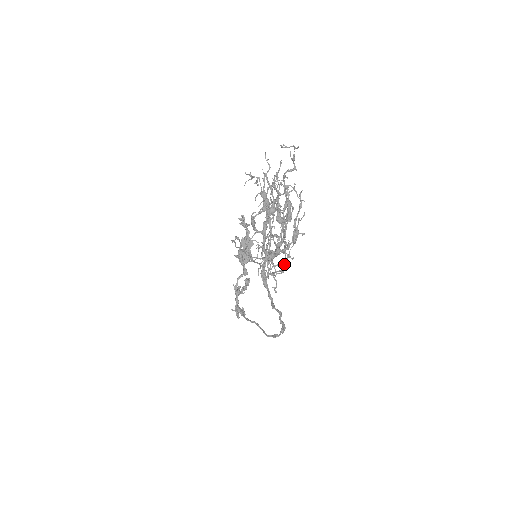
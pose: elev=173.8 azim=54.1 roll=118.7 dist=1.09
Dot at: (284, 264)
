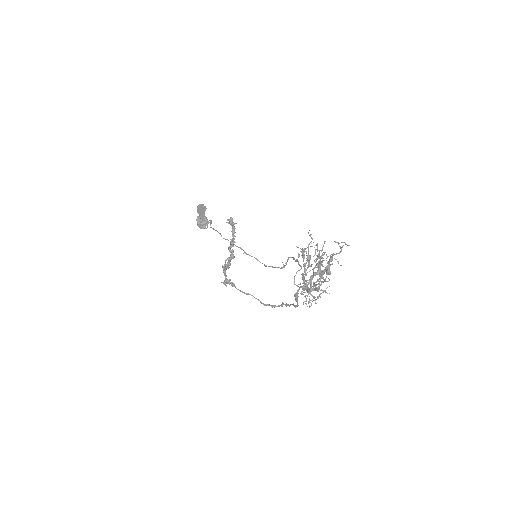
Dot at: occluded
